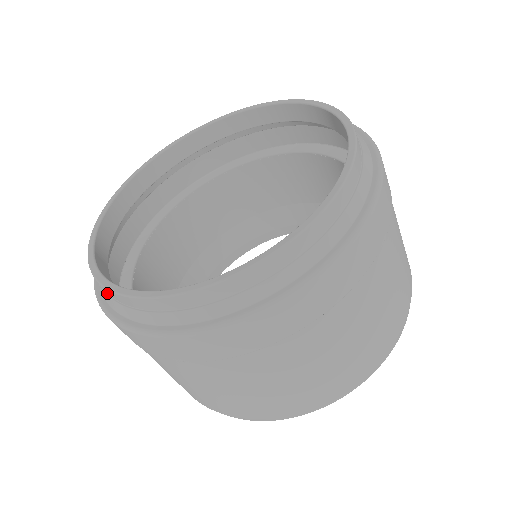
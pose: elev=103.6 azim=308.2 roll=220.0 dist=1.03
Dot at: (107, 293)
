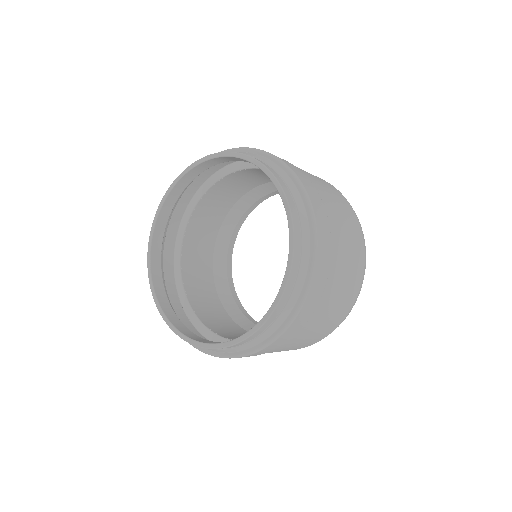
Dot at: occluded
